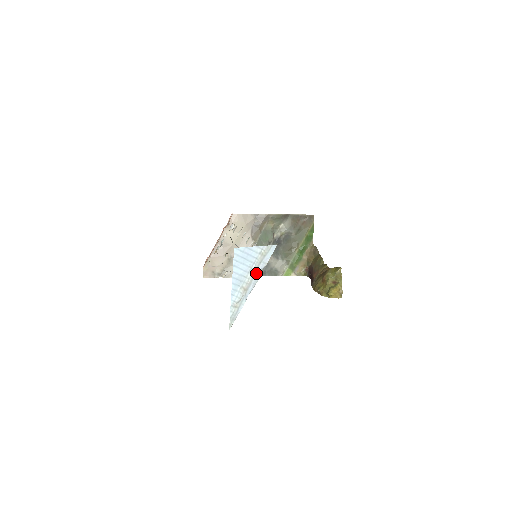
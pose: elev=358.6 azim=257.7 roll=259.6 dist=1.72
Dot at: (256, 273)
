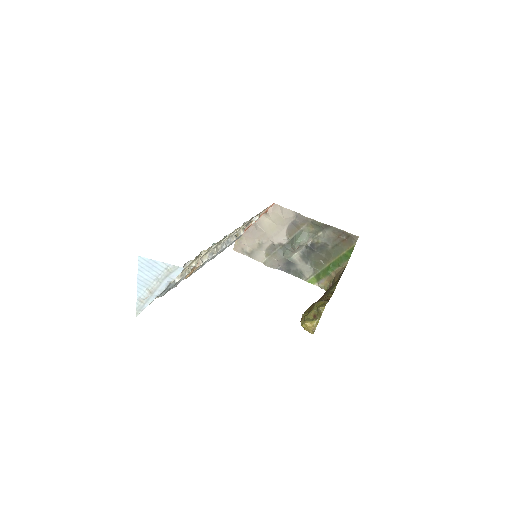
Dot at: (162, 283)
